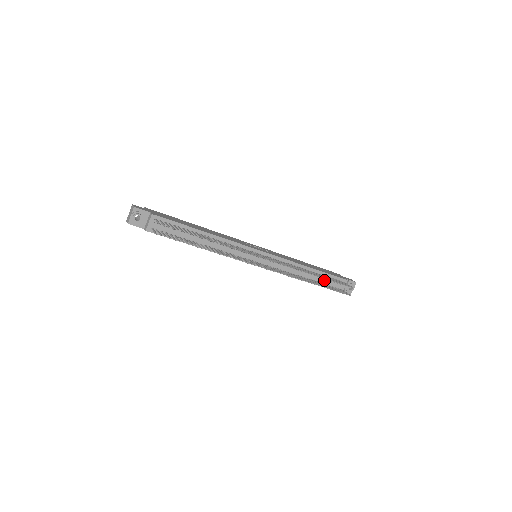
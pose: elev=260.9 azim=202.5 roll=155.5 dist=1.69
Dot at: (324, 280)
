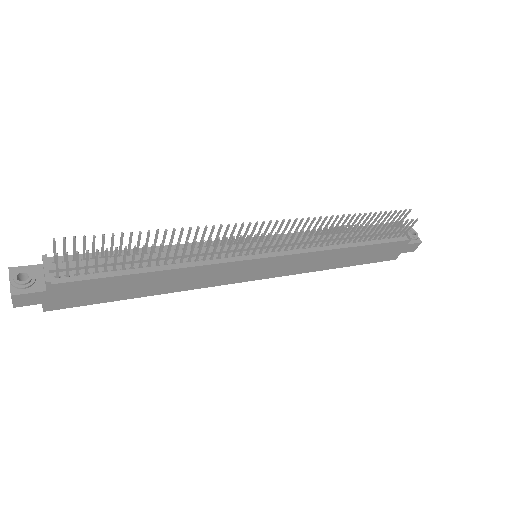
Dot at: occluded
